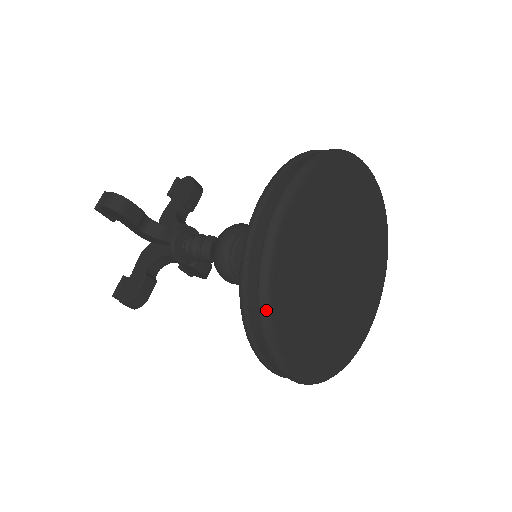
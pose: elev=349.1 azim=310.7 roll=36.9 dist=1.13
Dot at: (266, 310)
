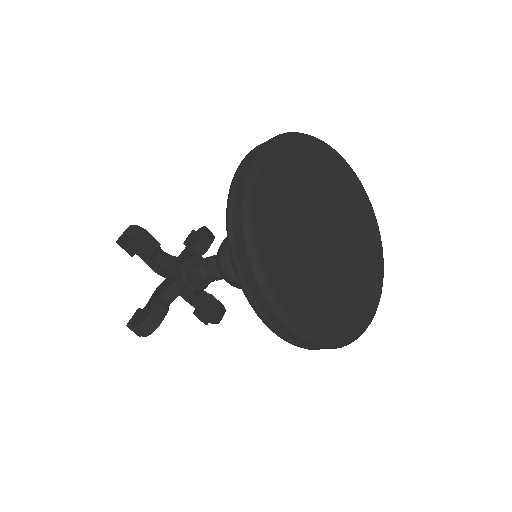
Dot at: (249, 235)
